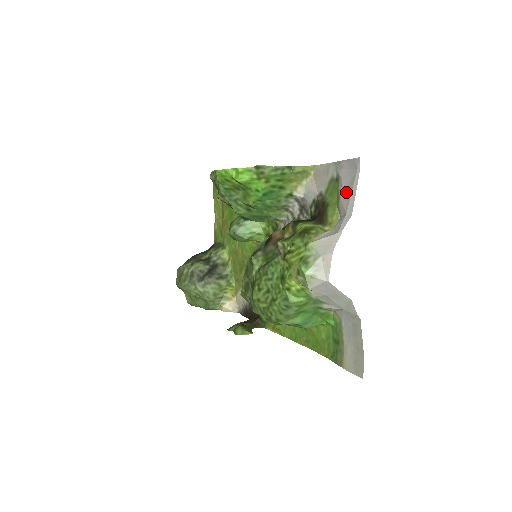
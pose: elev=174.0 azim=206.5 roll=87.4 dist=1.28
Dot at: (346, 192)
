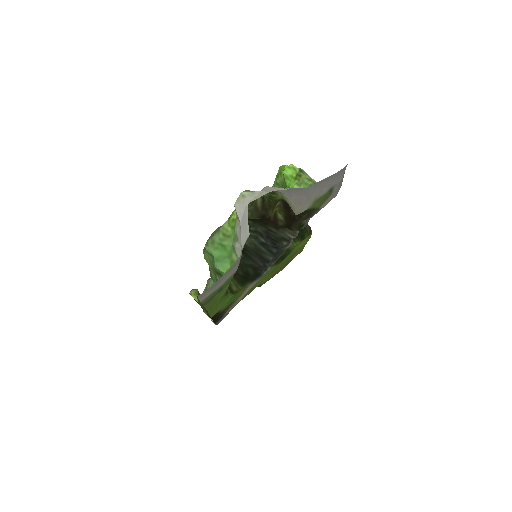
Dot at: (322, 184)
